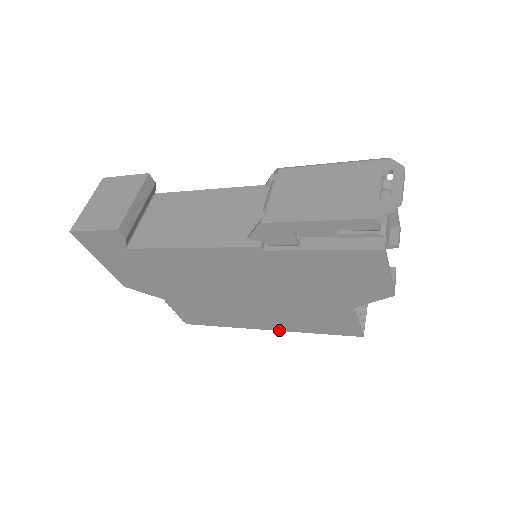
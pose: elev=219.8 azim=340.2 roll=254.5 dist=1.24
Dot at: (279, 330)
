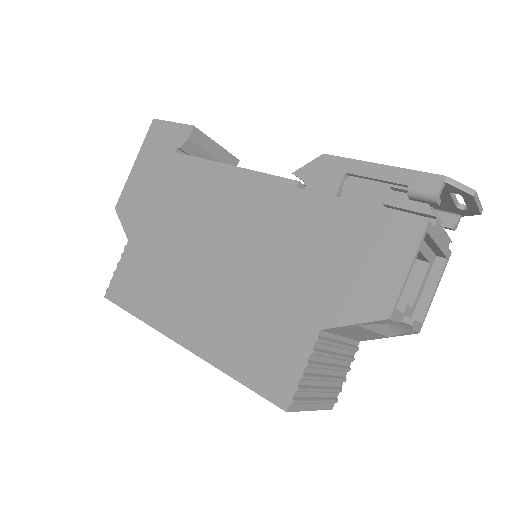
Dot at: (192, 350)
